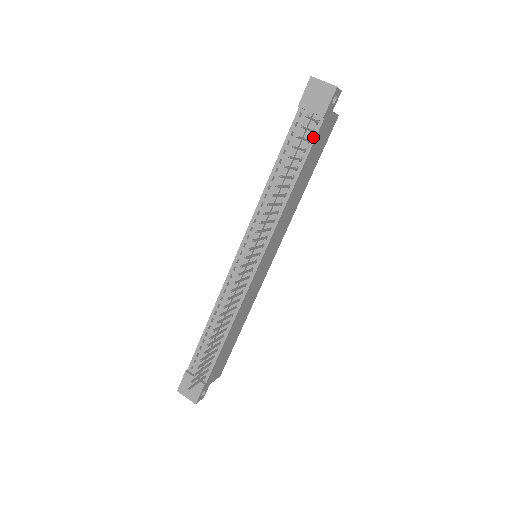
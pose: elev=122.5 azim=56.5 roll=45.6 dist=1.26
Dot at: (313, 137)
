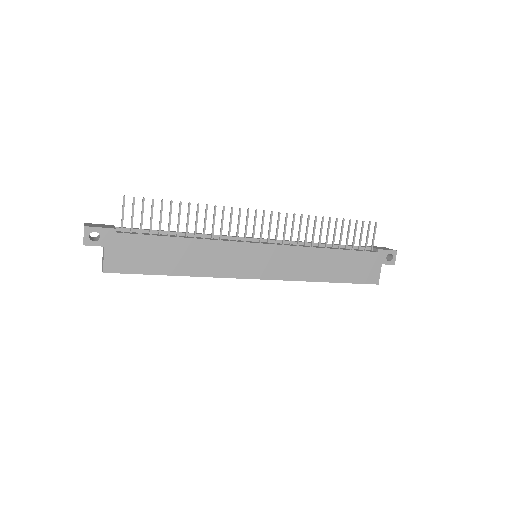
Dot at: (363, 251)
